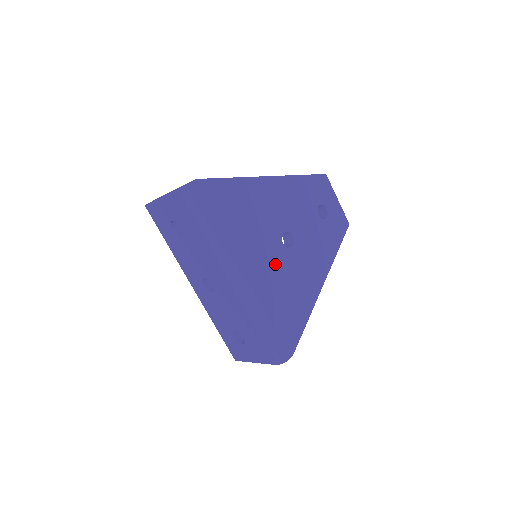
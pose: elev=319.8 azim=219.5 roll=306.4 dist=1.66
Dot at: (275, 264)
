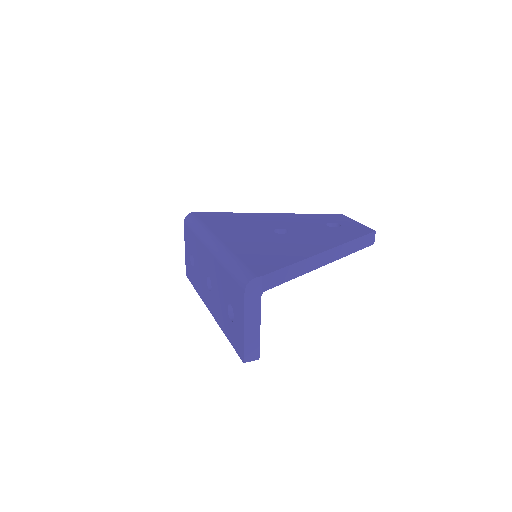
Dot at: (259, 238)
